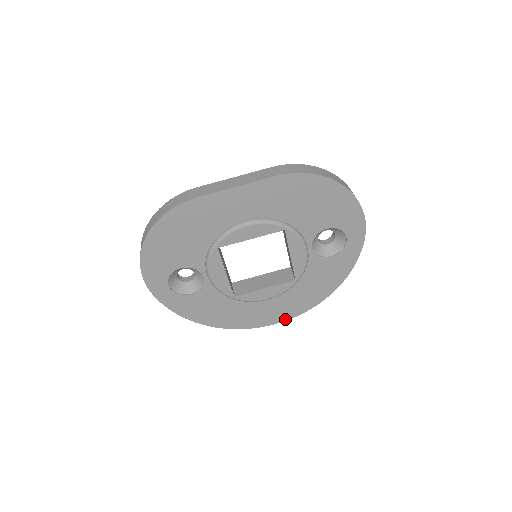
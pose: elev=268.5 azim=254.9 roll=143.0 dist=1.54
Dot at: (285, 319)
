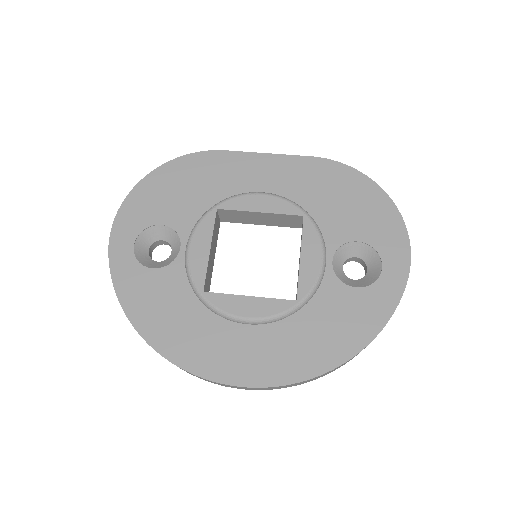
Dot at: (259, 384)
